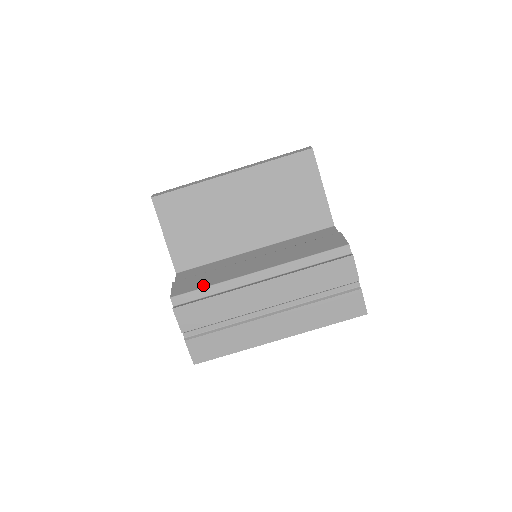
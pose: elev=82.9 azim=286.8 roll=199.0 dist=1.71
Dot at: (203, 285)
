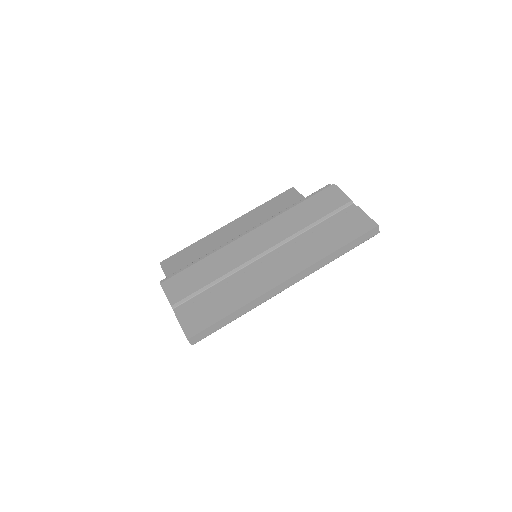
Dot at: occluded
